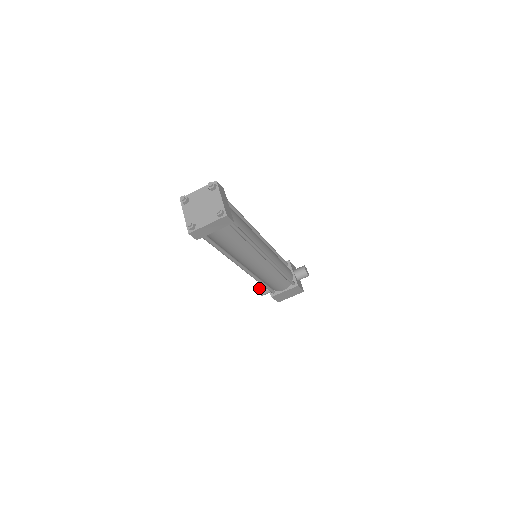
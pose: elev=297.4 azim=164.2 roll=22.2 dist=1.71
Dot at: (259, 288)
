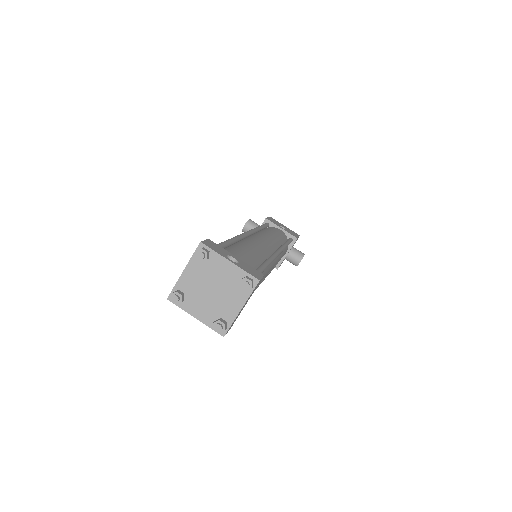
Dot at: (246, 226)
